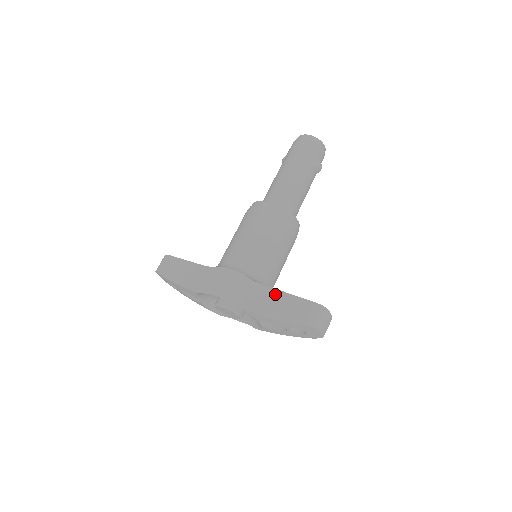
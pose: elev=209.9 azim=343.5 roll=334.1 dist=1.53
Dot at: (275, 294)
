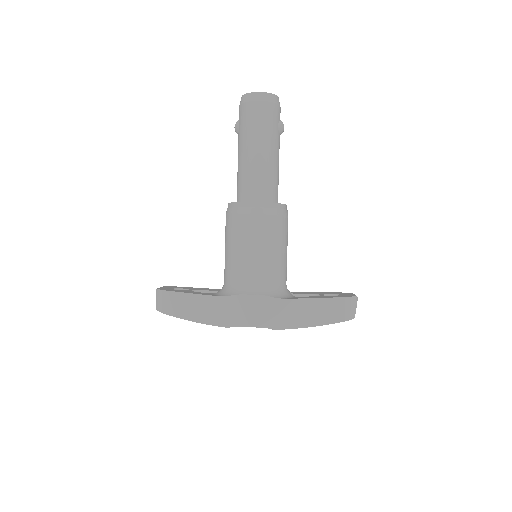
Dot at: (305, 304)
